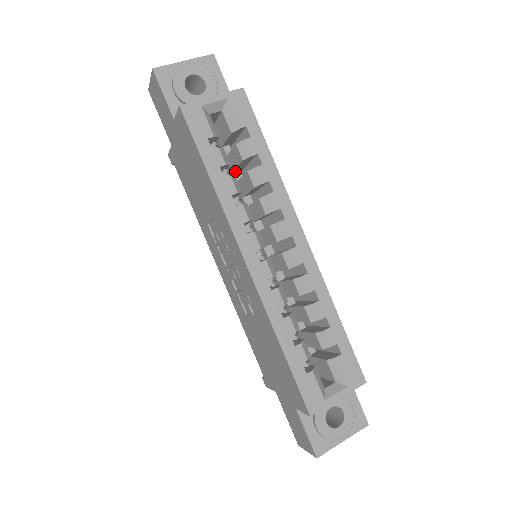
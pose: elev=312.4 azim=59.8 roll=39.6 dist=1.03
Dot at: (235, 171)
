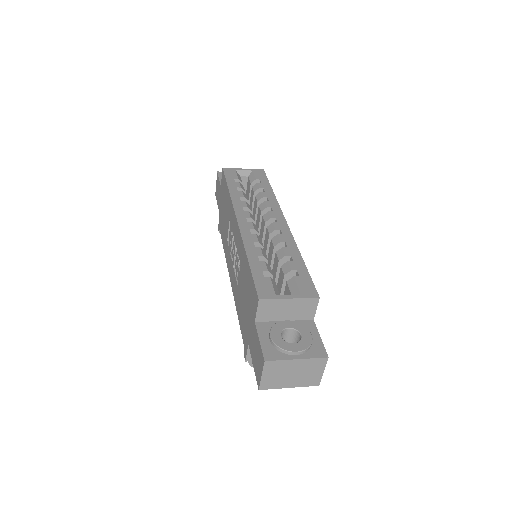
Dot at: occluded
